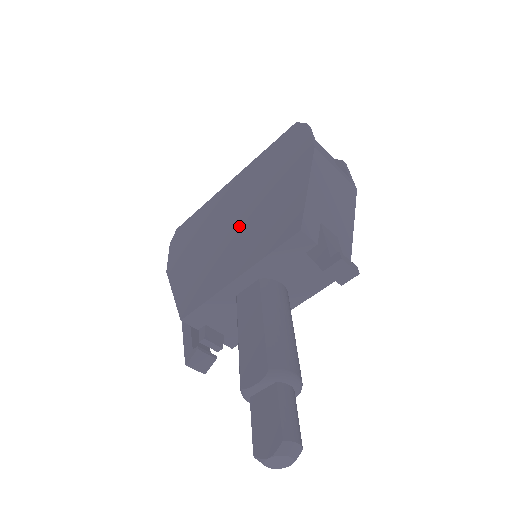
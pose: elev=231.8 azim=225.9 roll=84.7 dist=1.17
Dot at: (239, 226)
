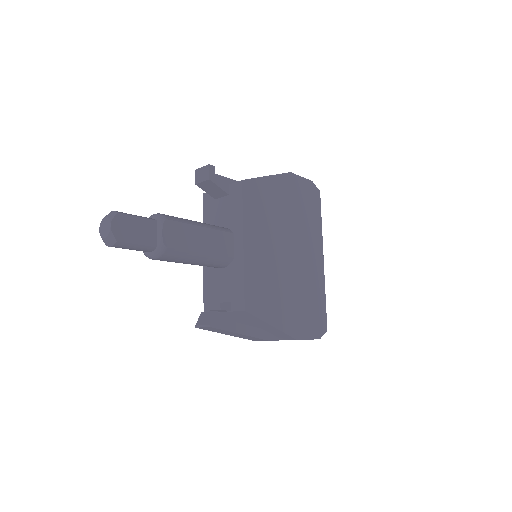
Dot at: occluded
